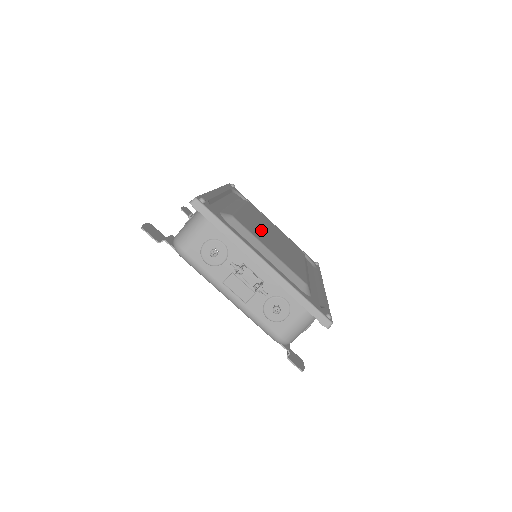
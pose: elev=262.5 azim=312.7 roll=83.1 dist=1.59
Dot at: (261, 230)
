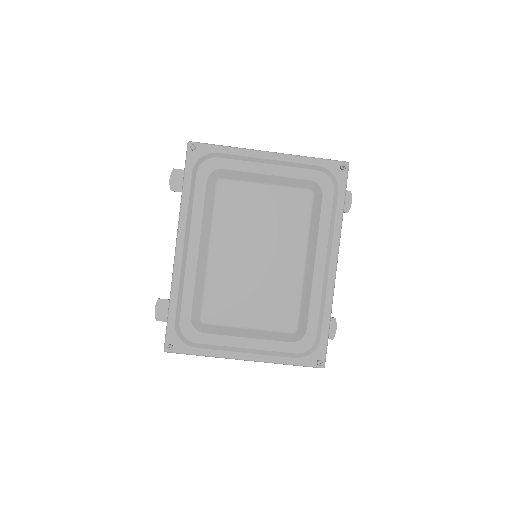
Dot at: (238, 277)
